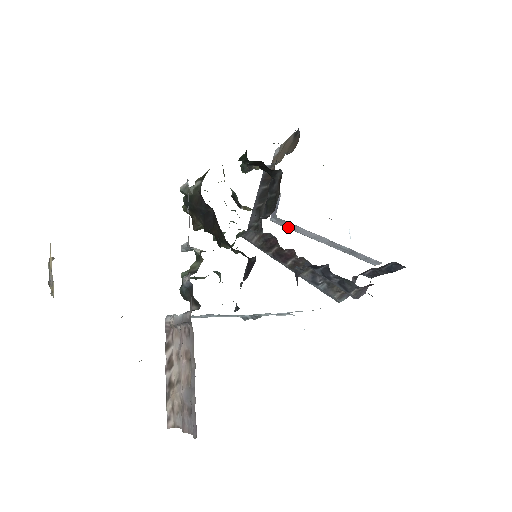
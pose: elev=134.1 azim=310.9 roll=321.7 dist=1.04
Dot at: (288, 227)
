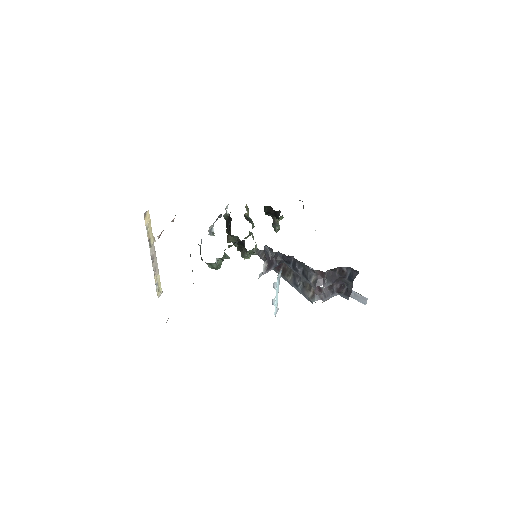
Dot at: occluded
